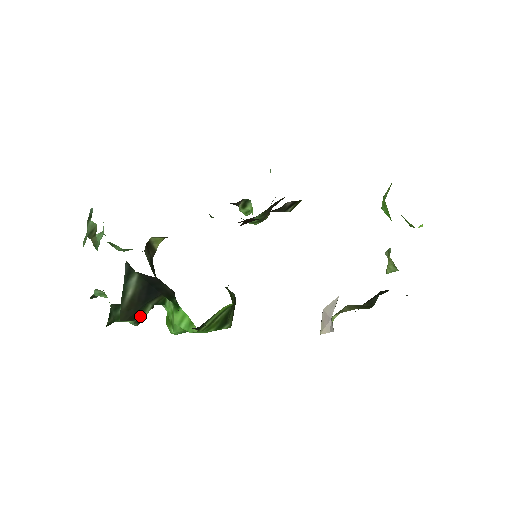
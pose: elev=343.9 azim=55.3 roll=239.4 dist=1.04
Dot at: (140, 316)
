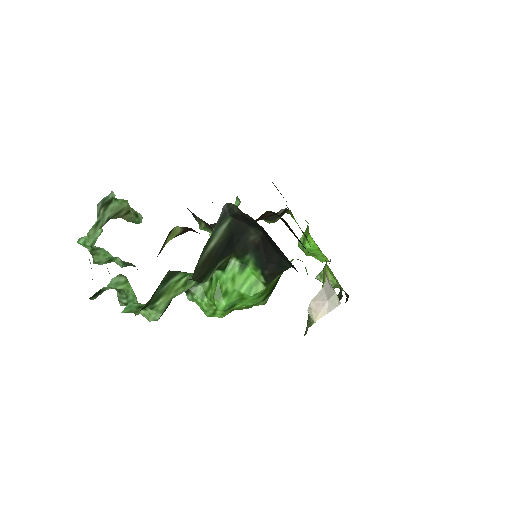
Dot at: (208, 277)
